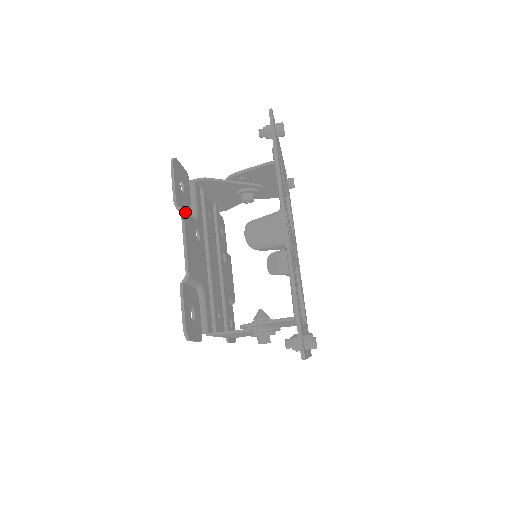
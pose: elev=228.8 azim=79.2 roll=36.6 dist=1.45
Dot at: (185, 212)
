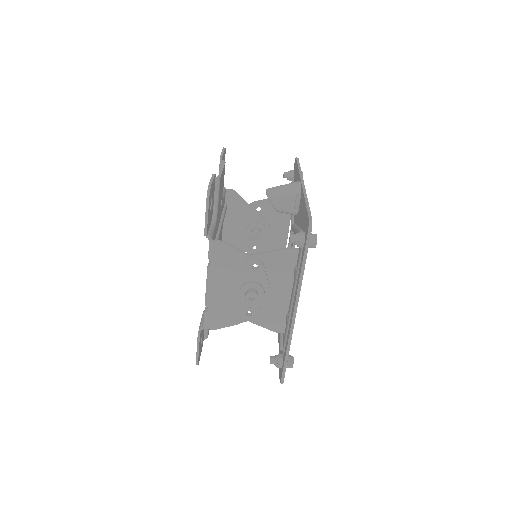
Dot at: occluded
